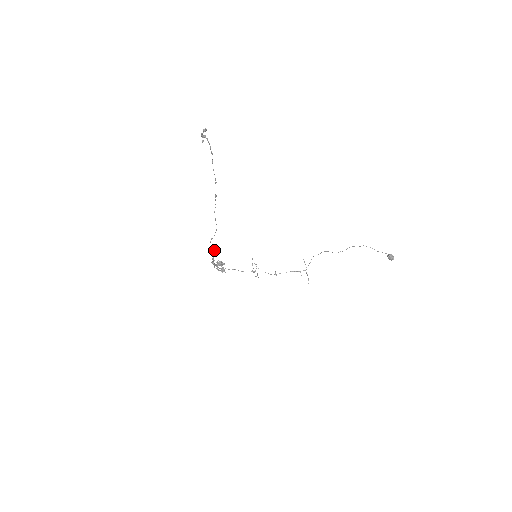
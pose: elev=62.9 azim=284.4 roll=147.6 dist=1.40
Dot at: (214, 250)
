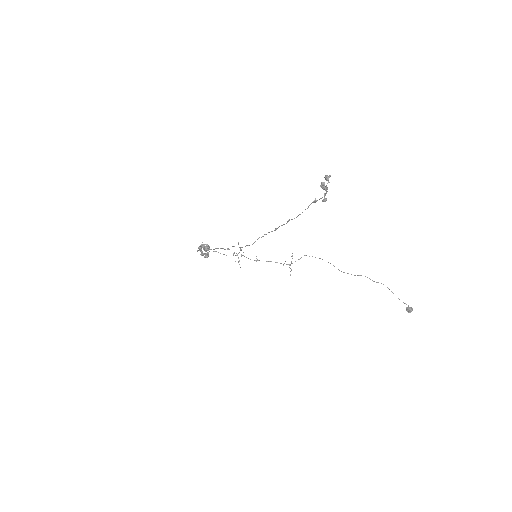
Dot at: (216, 248)
